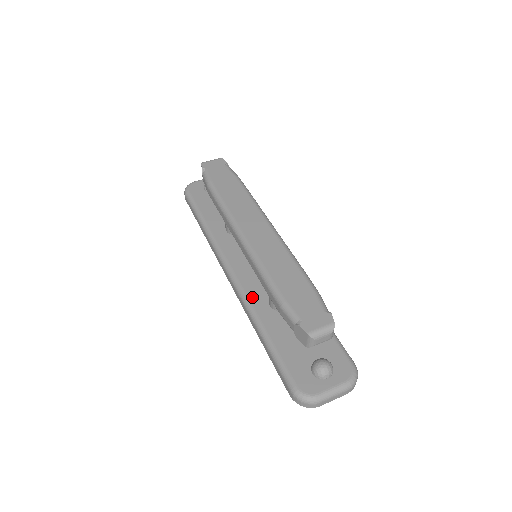
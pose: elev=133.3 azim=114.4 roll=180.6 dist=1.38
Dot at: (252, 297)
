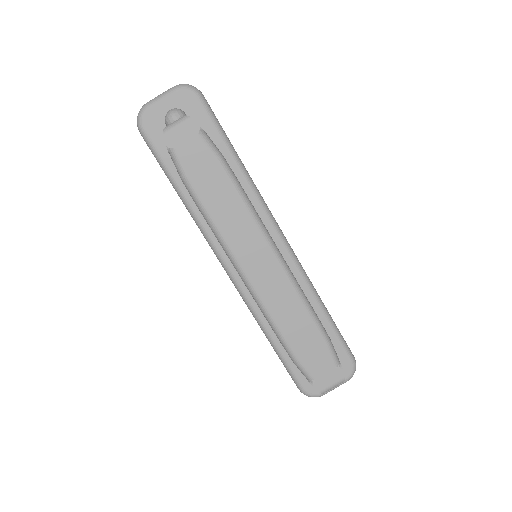
Dot at: (256, 303)
